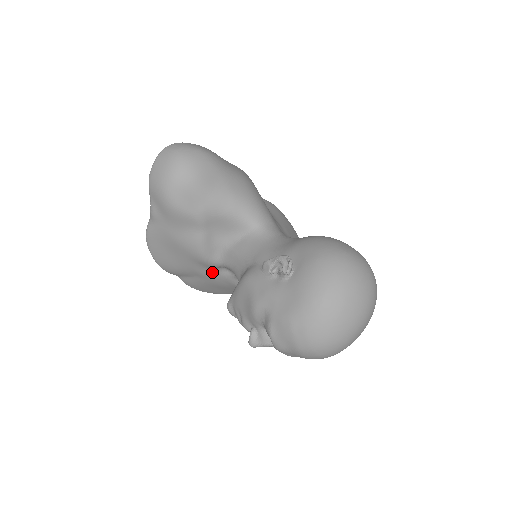
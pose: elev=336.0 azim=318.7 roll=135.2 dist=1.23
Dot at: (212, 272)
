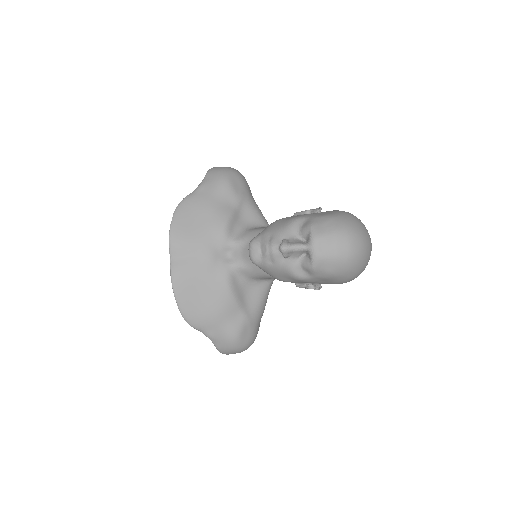
Dot at: (216, 254)
